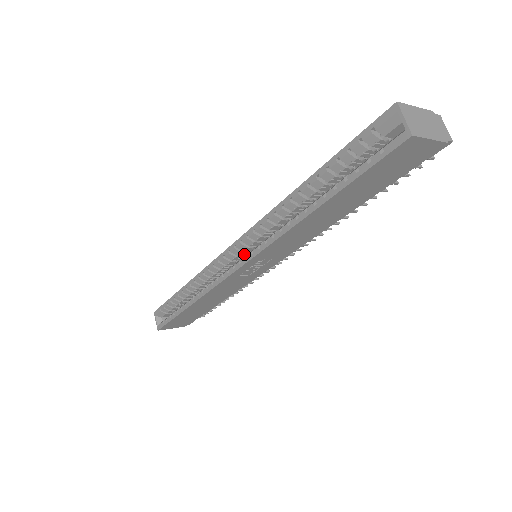
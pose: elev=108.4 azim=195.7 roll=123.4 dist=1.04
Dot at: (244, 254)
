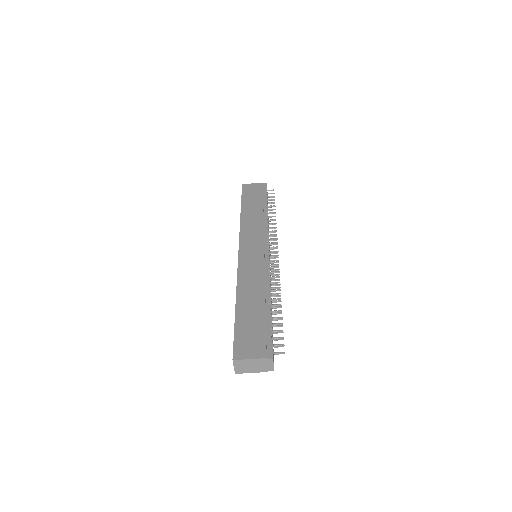
Dot at: occluded
